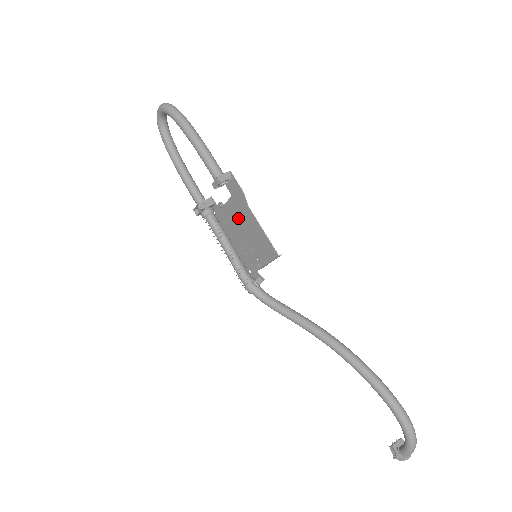
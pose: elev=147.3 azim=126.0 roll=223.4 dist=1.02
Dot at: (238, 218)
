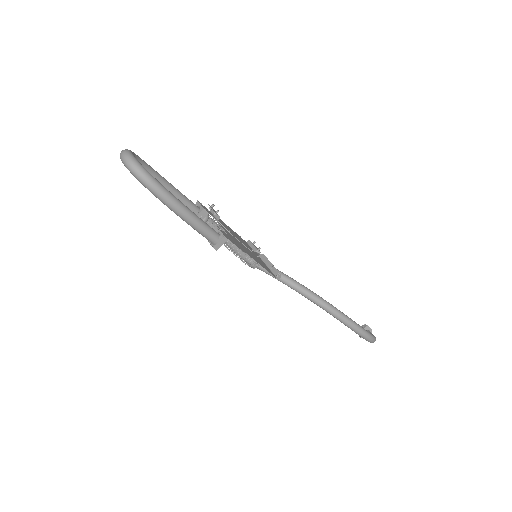
Dot at: (236, 241)
